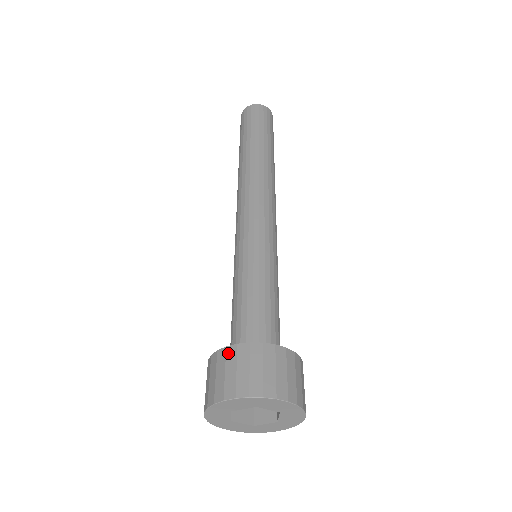
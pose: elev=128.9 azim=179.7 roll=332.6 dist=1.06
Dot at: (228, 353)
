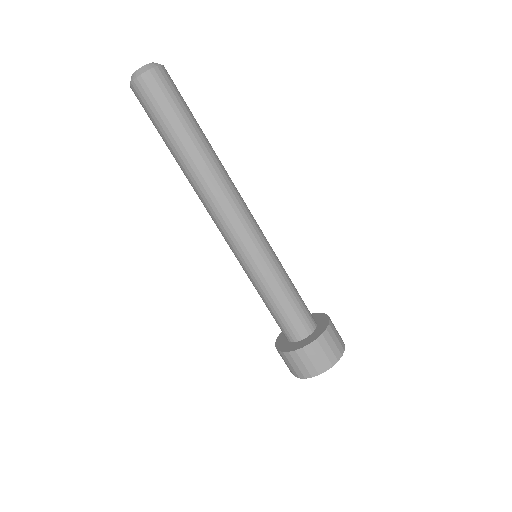
Dot at: (292, 356)
